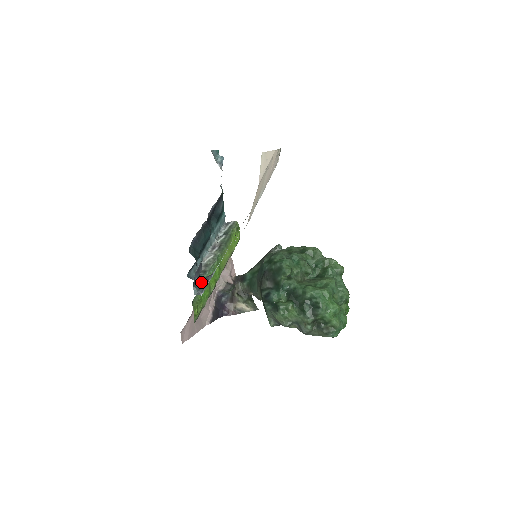
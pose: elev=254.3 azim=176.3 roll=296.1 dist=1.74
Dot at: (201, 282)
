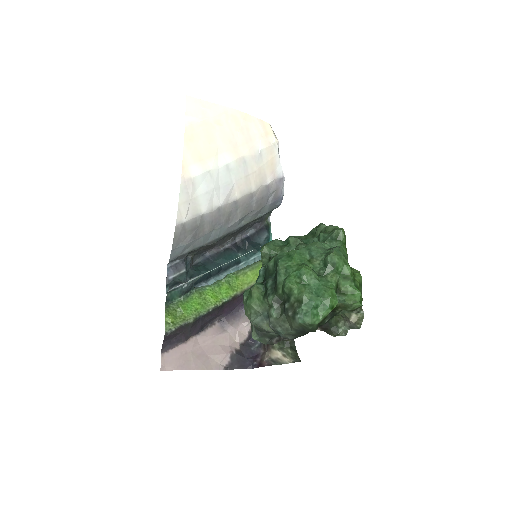
Dot at: (179, 282)
